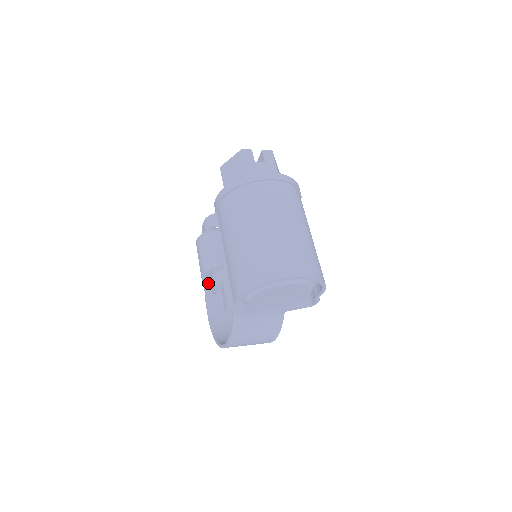
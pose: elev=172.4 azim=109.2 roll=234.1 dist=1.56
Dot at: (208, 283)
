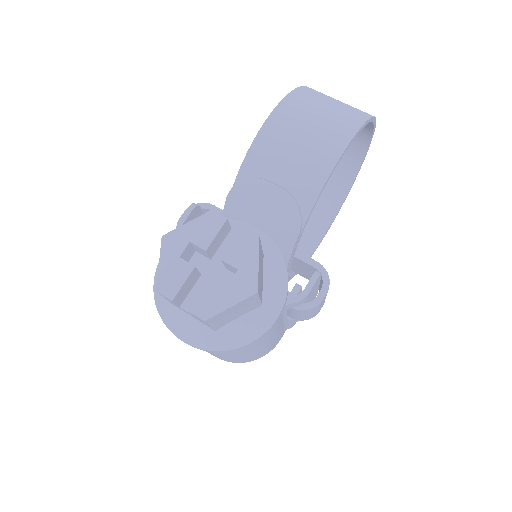
Dot at: occluded
